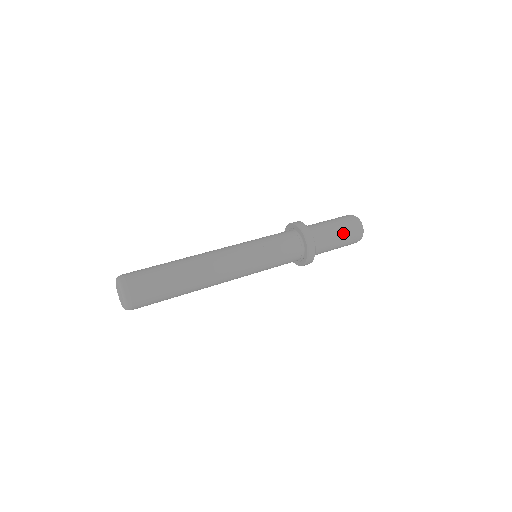
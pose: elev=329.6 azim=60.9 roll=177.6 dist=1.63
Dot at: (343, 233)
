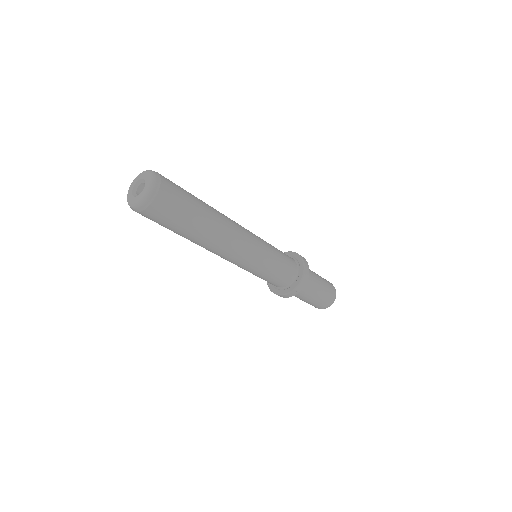
Dot at: occluded
